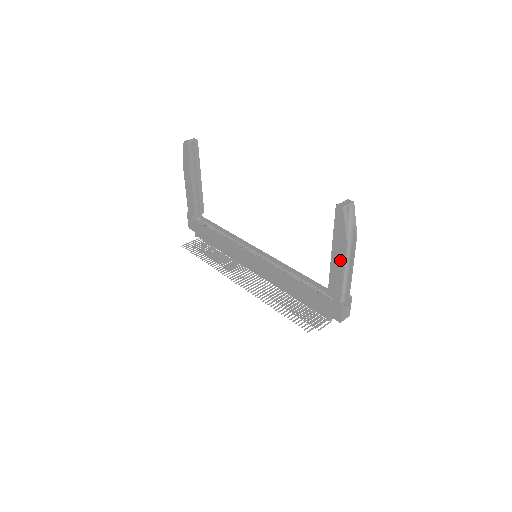
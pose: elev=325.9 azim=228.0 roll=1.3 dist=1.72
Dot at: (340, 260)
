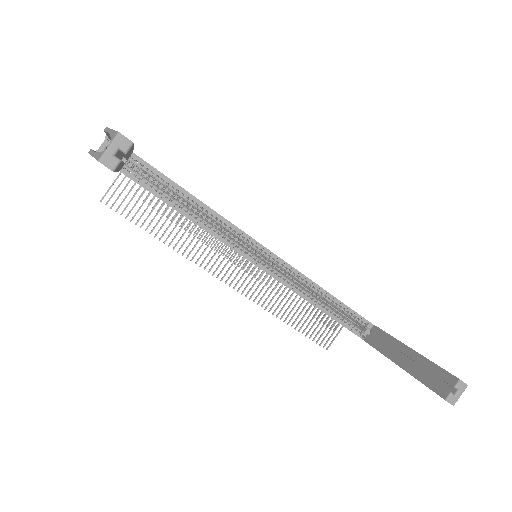
Dot at: occluded
